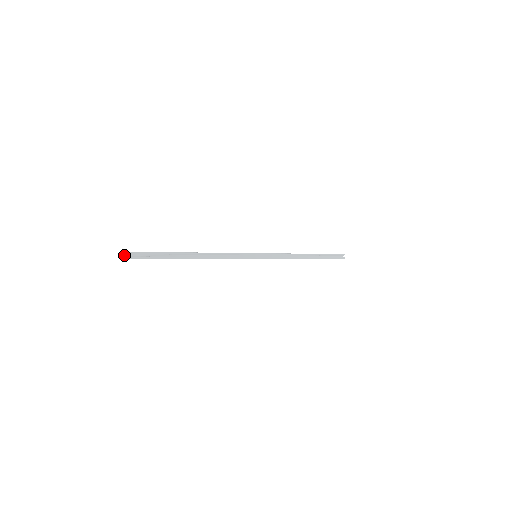
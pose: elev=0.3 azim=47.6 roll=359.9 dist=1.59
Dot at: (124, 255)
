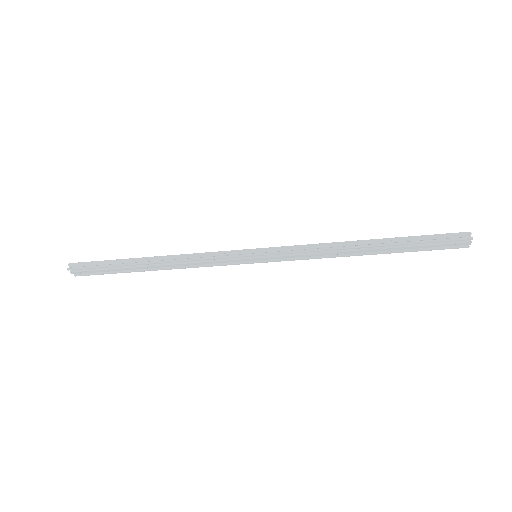
Dot at: (73, 271)
